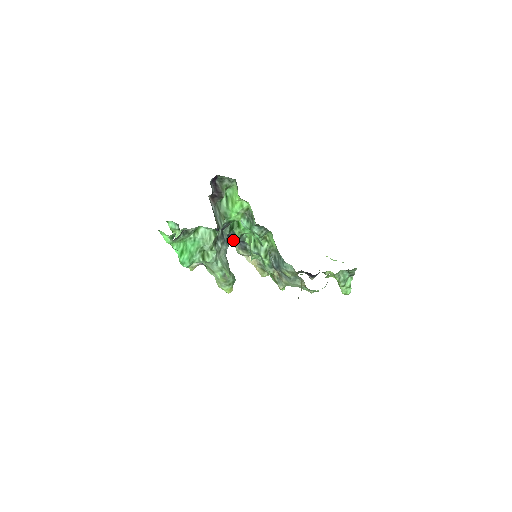
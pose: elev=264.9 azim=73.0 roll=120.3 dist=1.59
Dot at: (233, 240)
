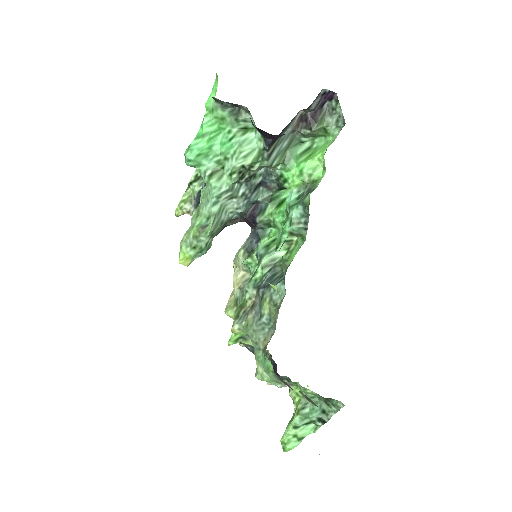
Dot at: (254, 217)
